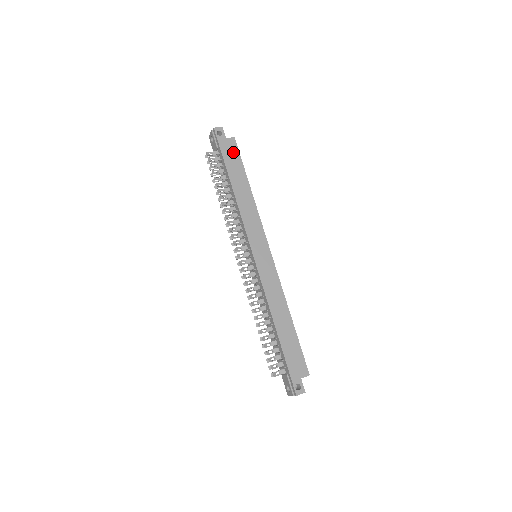
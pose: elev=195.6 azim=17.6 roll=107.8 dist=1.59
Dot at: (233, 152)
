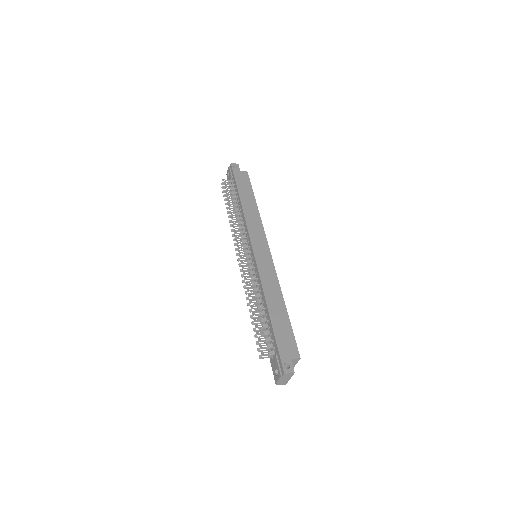
Dot at: (245, 180)
